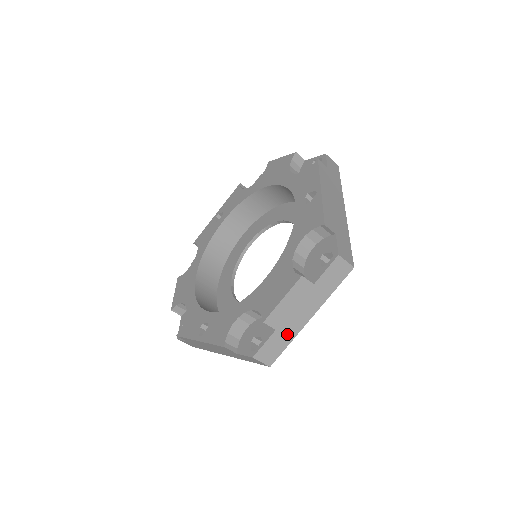
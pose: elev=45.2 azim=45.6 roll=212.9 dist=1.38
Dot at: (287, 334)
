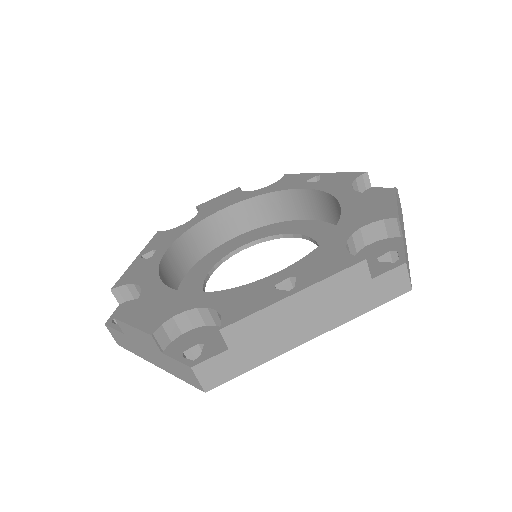
Dot at: (406, 251)
